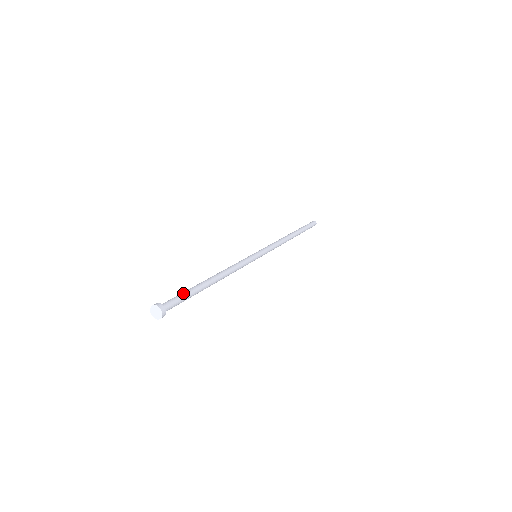
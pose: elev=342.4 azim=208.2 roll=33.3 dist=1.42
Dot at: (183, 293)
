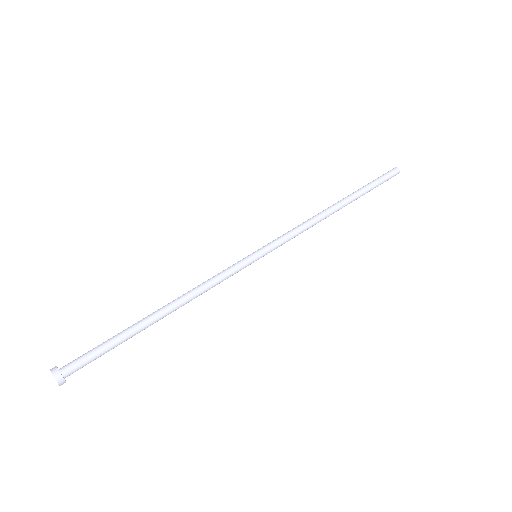
Dot at: (102, 343)
